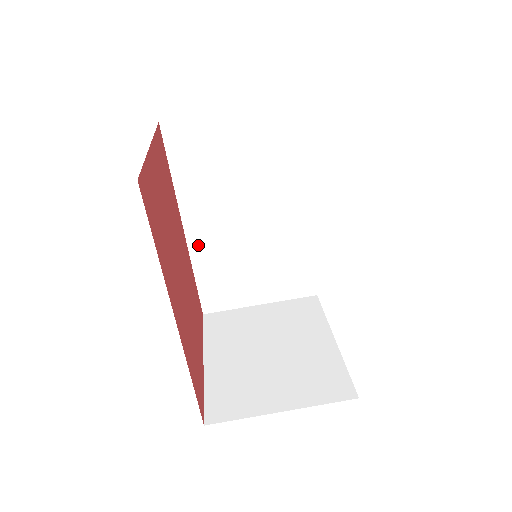
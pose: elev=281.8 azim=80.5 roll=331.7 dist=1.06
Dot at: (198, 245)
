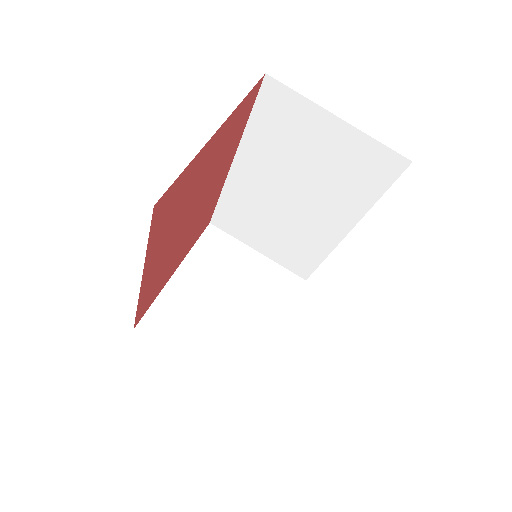
Dot at: (236, 182)
